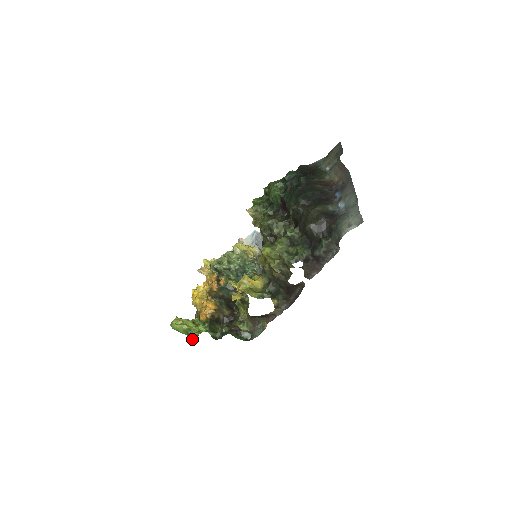
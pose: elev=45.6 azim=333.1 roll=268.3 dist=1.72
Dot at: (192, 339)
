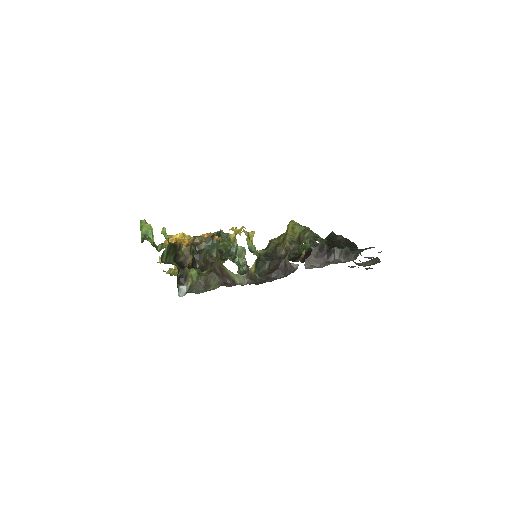
Dot at: occluded
